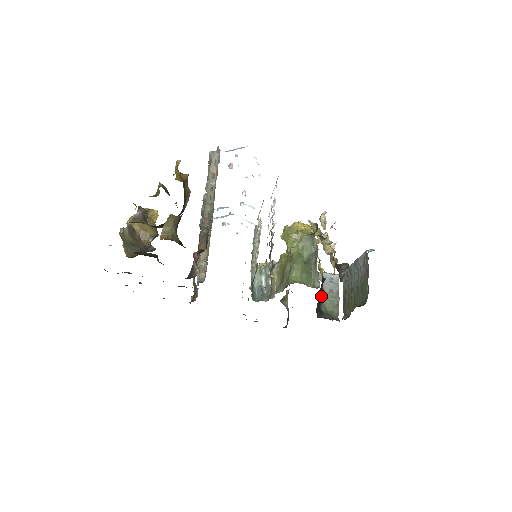
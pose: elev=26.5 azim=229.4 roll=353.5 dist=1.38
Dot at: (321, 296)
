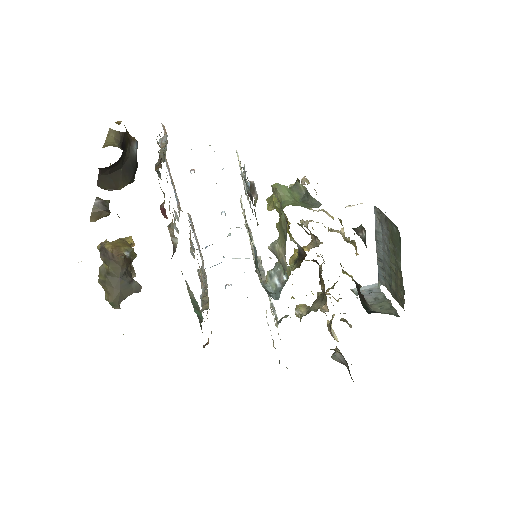
Dot at: (364, 300)
